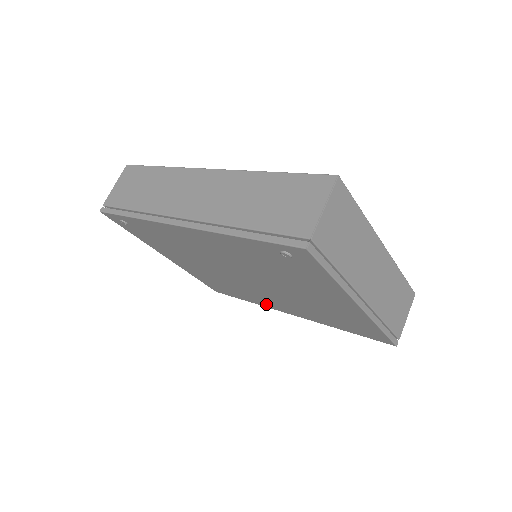
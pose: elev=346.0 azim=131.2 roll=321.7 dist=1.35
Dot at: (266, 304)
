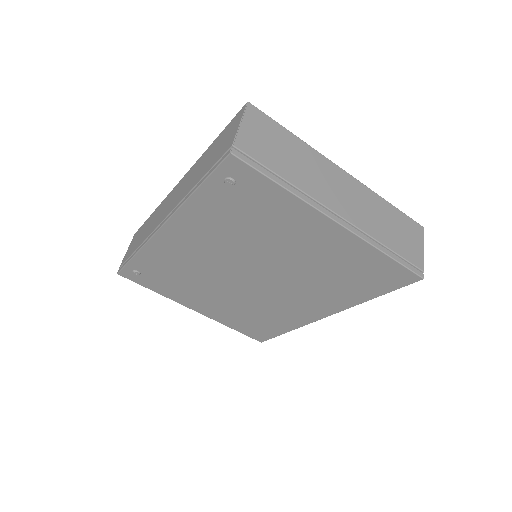
Dot at: (299, 319)
